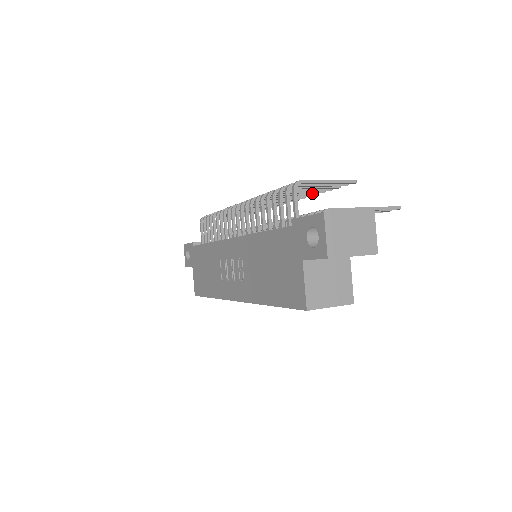
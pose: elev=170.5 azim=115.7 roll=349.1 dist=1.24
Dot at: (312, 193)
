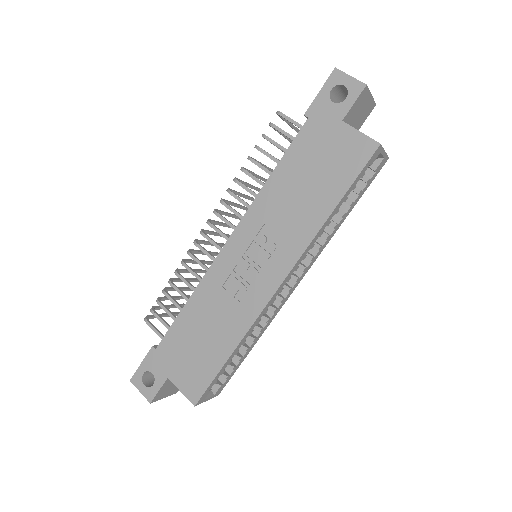
Dot at: (264, 178)
